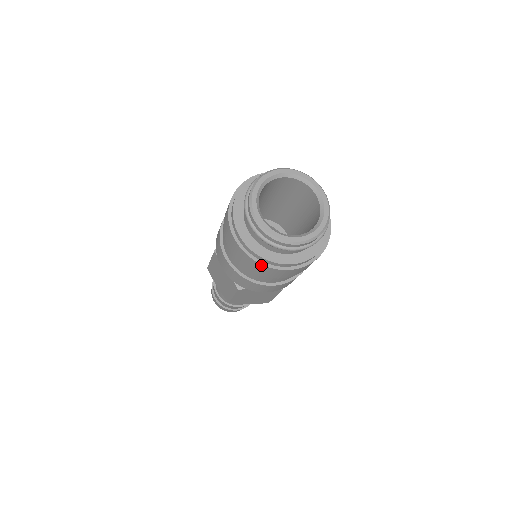
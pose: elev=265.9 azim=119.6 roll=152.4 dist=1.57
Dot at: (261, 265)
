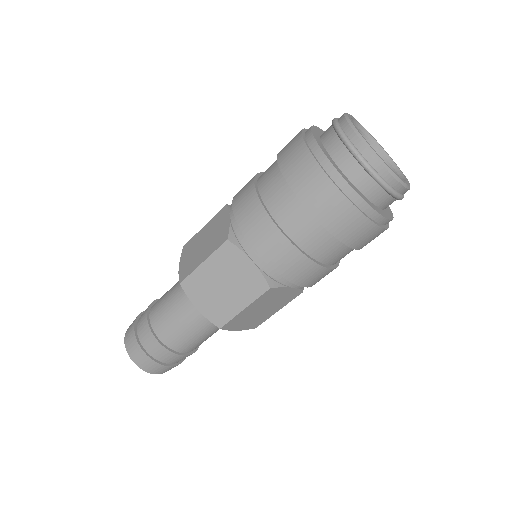
Dot at: (316, 165)
